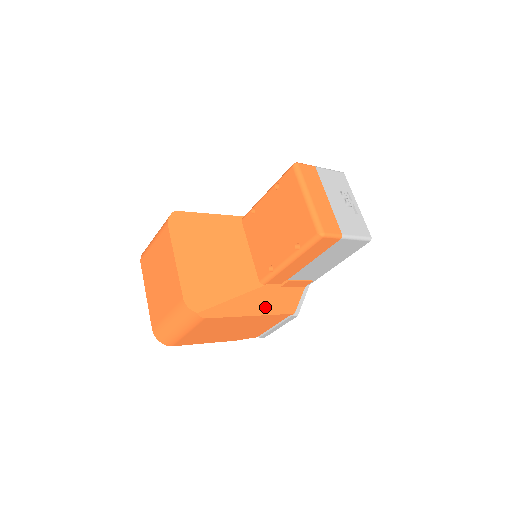
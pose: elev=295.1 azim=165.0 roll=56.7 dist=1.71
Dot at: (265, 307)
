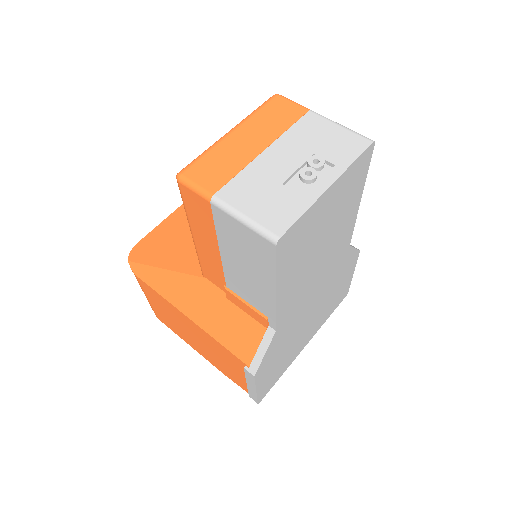
Dot at: (205, 317)
